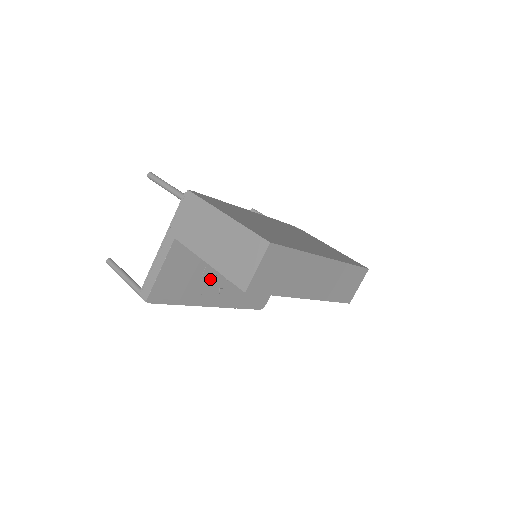
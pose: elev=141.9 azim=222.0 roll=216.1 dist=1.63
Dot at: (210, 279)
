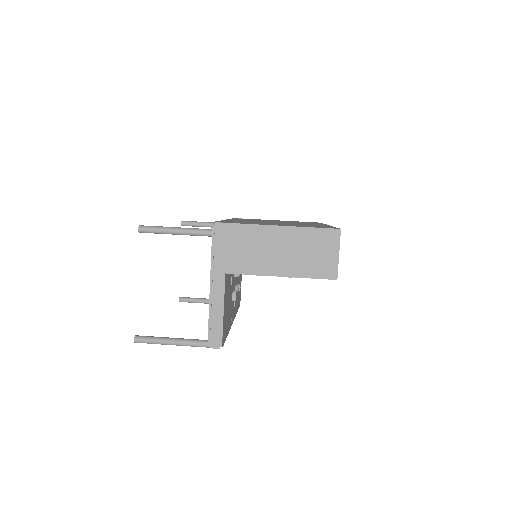
Dot at: (235, 297)
